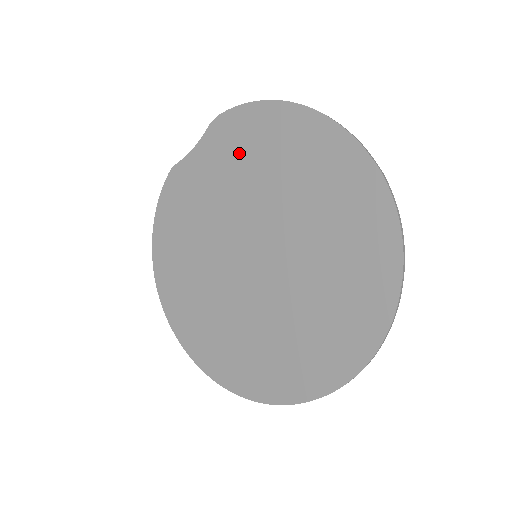
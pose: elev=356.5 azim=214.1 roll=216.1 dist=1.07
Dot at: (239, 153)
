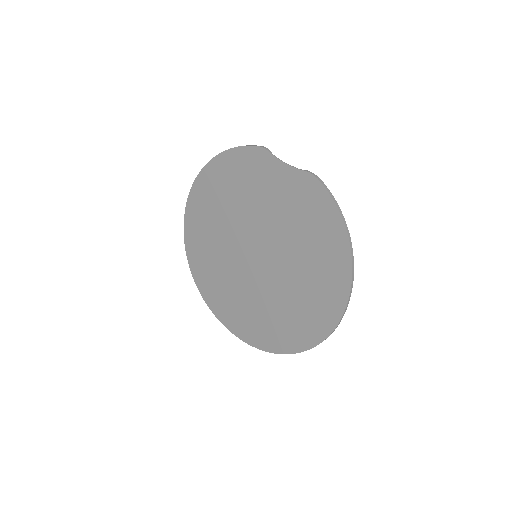
Dot at: (301, 213)
